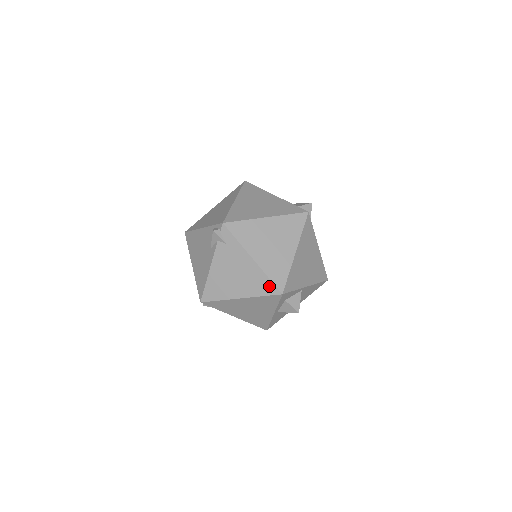
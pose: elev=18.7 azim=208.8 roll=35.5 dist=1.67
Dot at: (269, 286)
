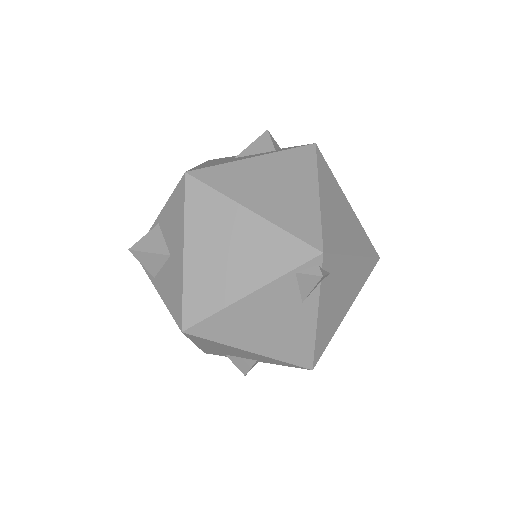
Dot at: (370, 265)
